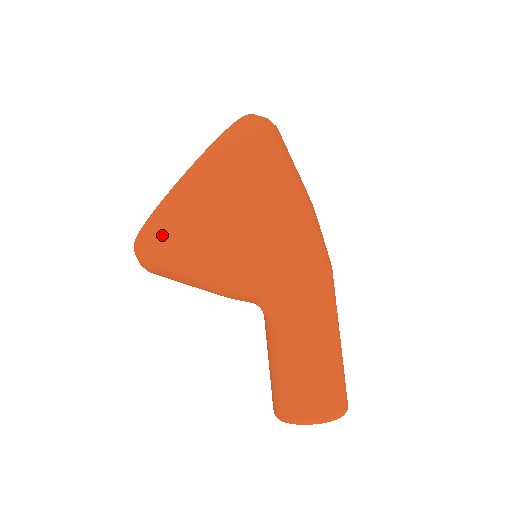
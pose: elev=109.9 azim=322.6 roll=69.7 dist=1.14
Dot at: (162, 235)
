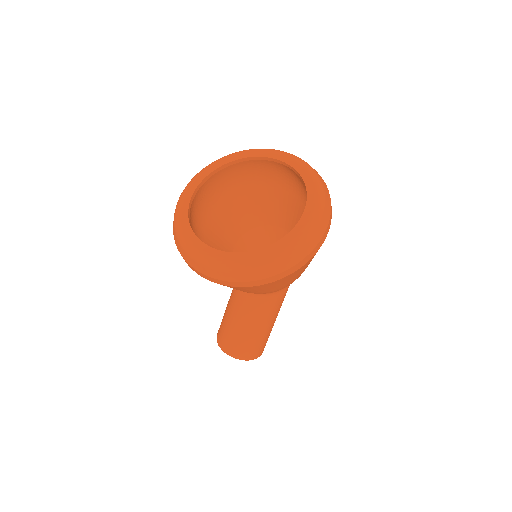
Dot at: (249, 282)
